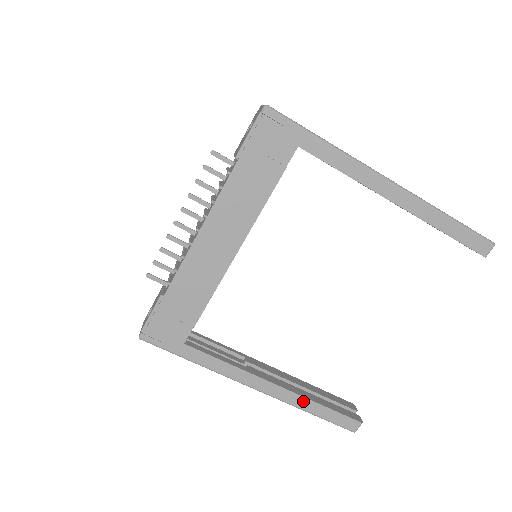
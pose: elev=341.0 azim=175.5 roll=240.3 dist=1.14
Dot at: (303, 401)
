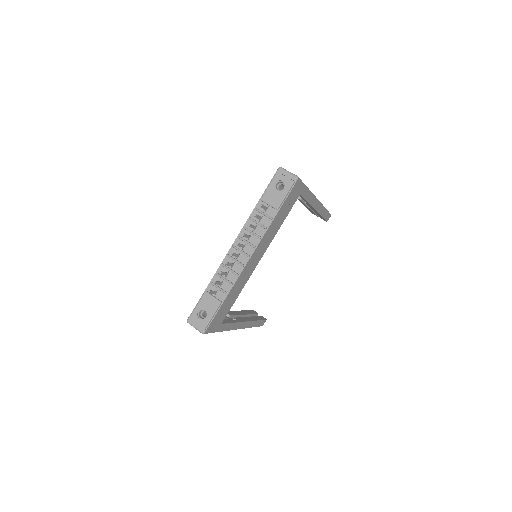
Dot at: (252, 323)
